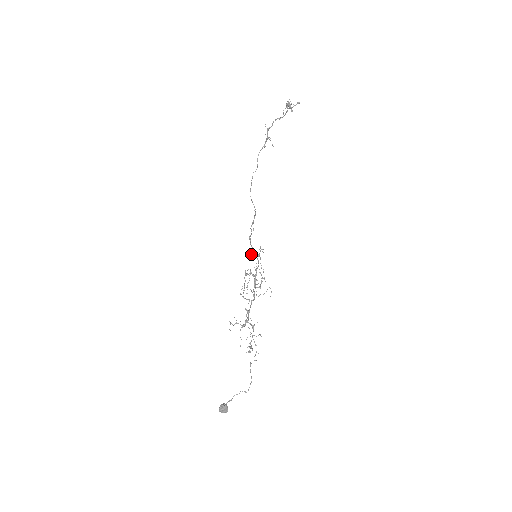
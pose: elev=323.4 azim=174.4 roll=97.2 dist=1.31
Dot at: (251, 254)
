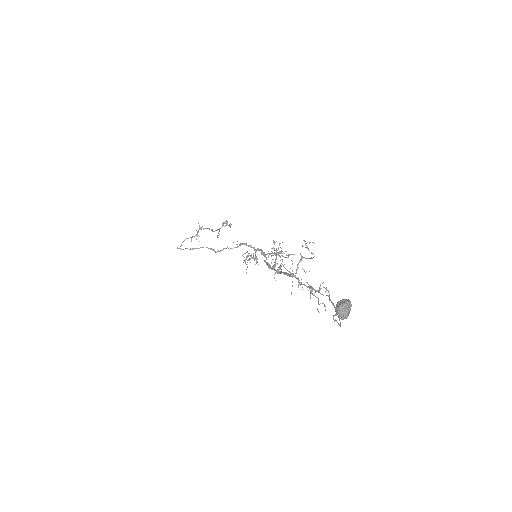
Dot at: occluded
